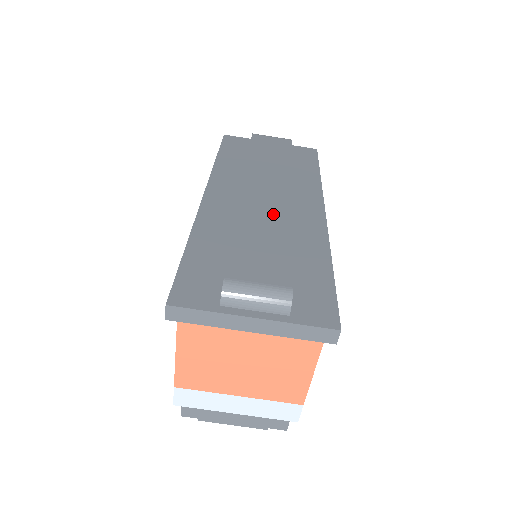
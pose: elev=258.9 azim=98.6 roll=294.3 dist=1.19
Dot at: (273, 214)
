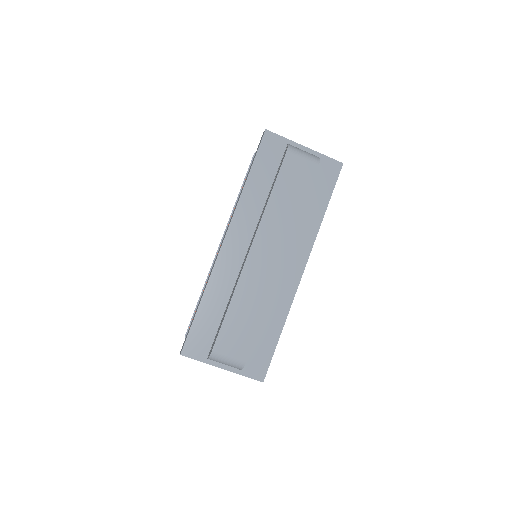
Dot at: (260, 289)
